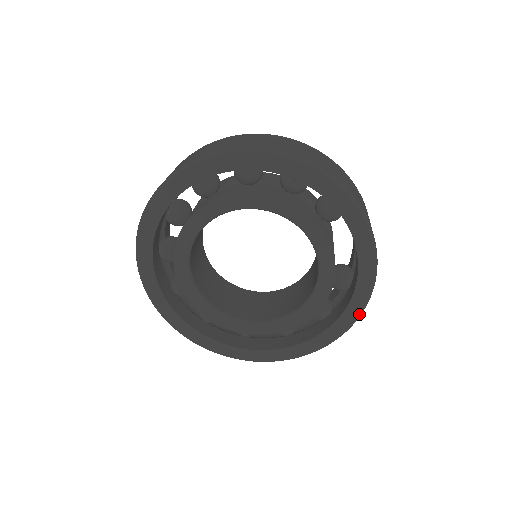
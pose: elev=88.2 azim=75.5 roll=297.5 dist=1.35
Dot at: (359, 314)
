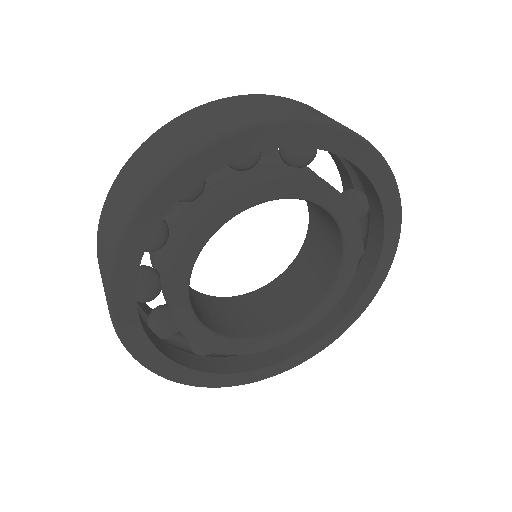
Dot at: (399, 228)
